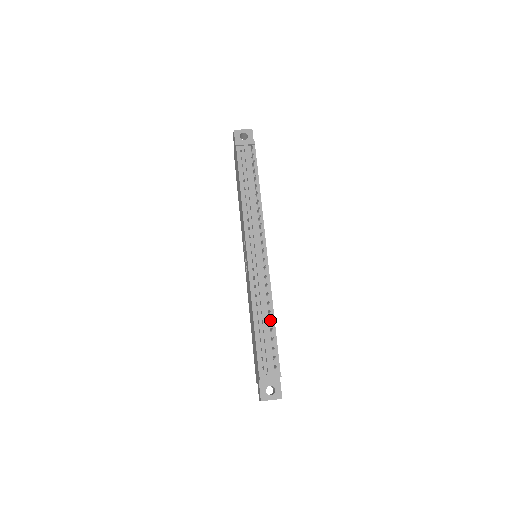
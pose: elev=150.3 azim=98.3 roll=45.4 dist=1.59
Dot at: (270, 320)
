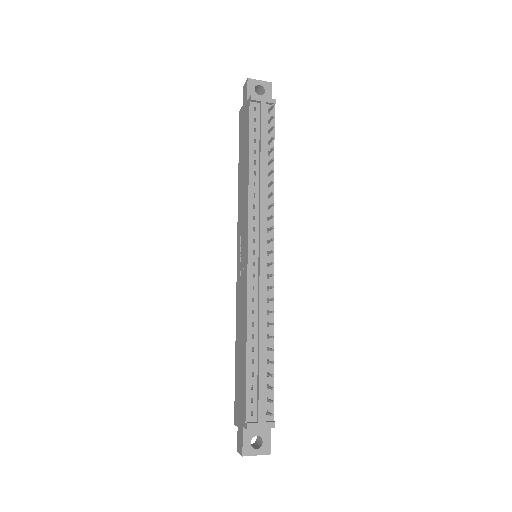
Dot at: (270, 350)
